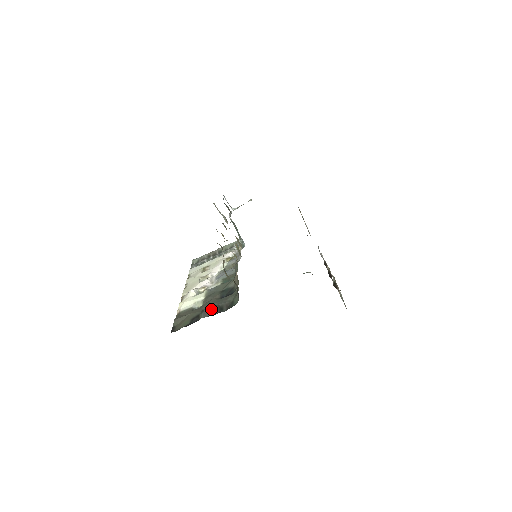
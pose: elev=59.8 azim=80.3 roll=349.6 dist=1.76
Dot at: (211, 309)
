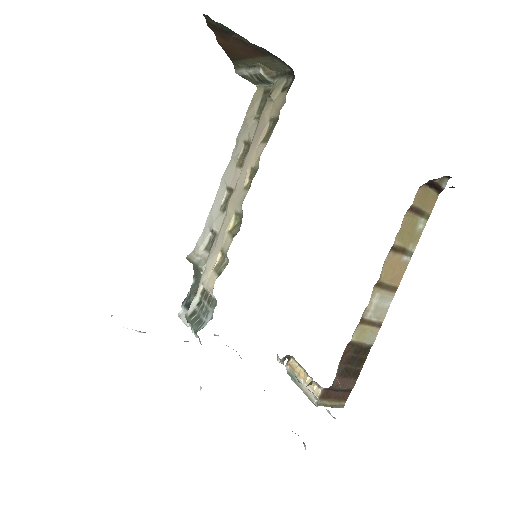
Dot at: occluded
